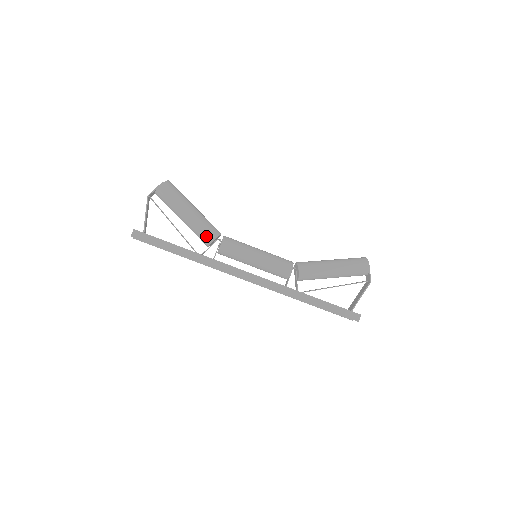
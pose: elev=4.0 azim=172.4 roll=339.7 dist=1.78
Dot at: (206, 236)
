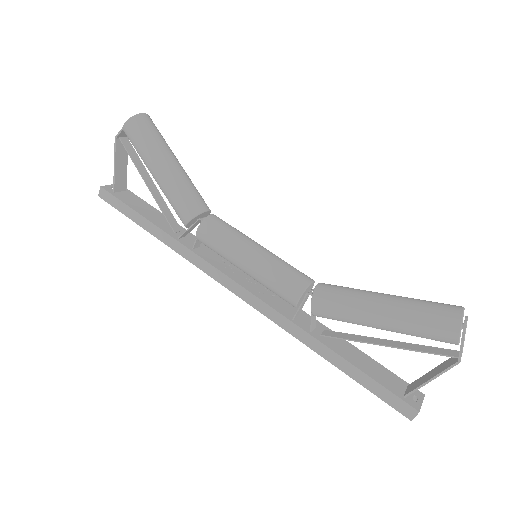
Dot at: (179, 214)
